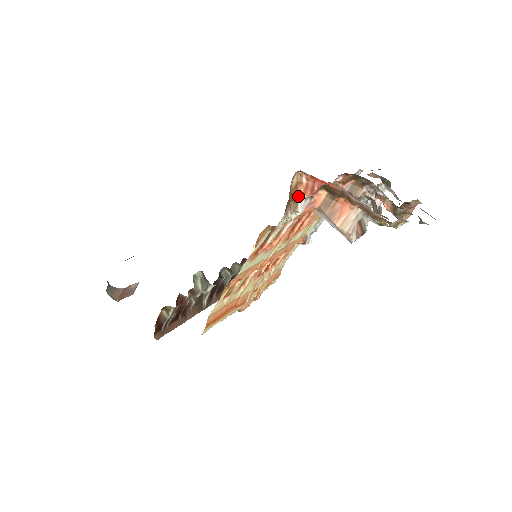
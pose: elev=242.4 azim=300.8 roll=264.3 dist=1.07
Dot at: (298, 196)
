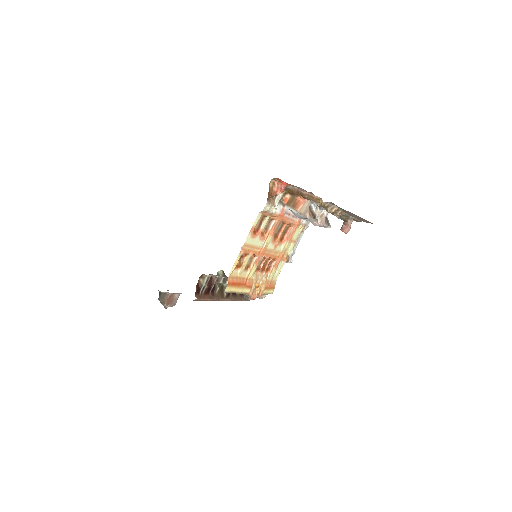
Dot at: (274, 193)
